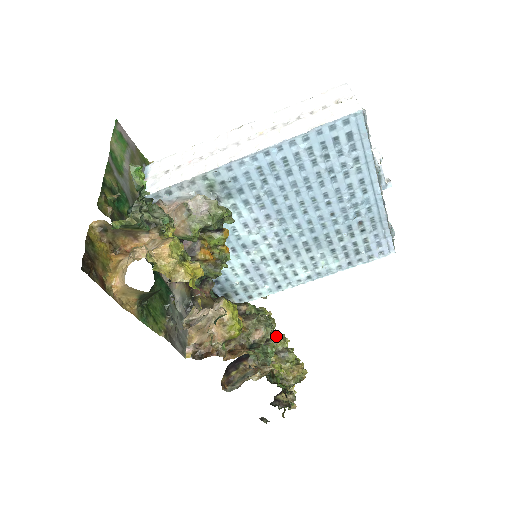
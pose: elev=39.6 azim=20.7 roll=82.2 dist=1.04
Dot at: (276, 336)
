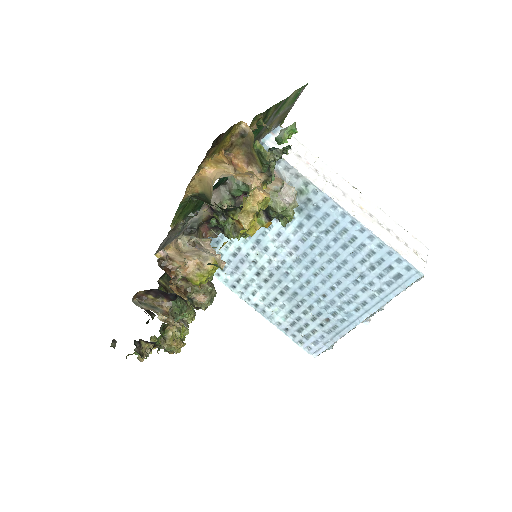
Dot at: (192, 309)
